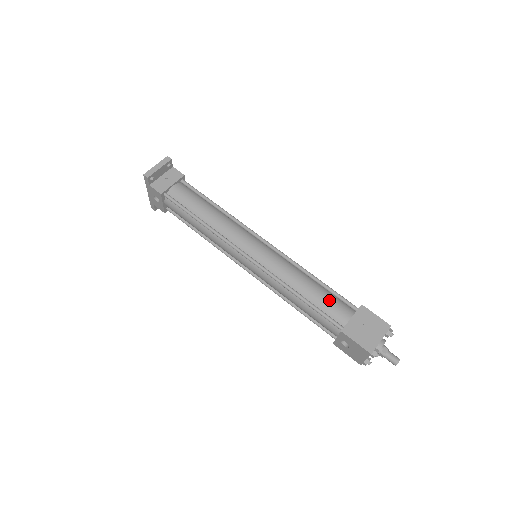
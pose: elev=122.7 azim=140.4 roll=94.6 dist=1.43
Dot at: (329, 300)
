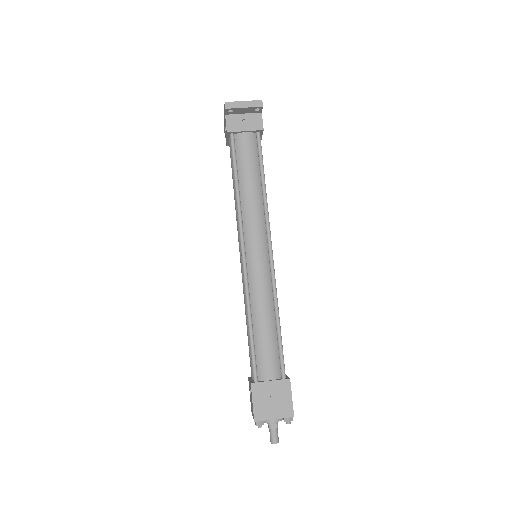
Dot at: (269, 350)
